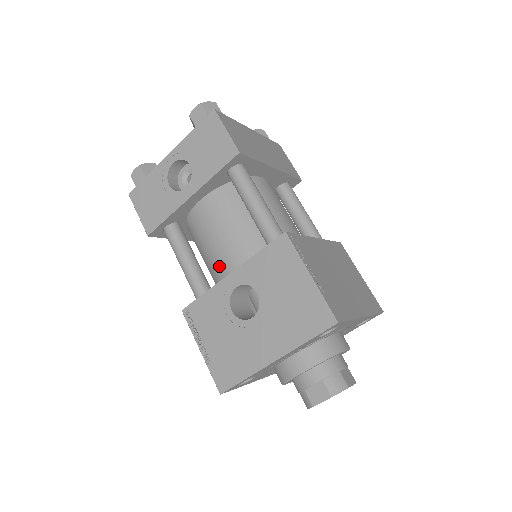
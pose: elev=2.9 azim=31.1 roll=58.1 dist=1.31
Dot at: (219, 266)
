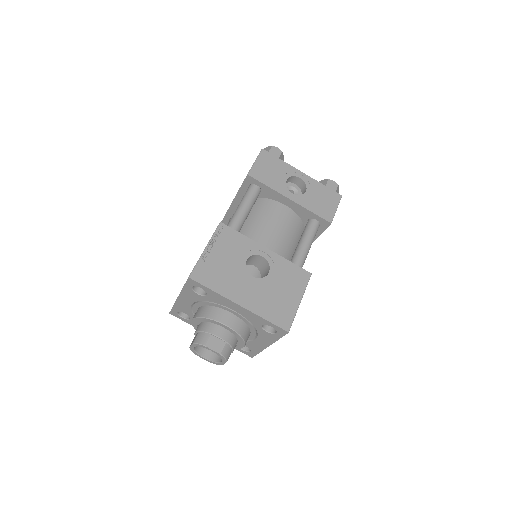
Dot at: (256, 236)
